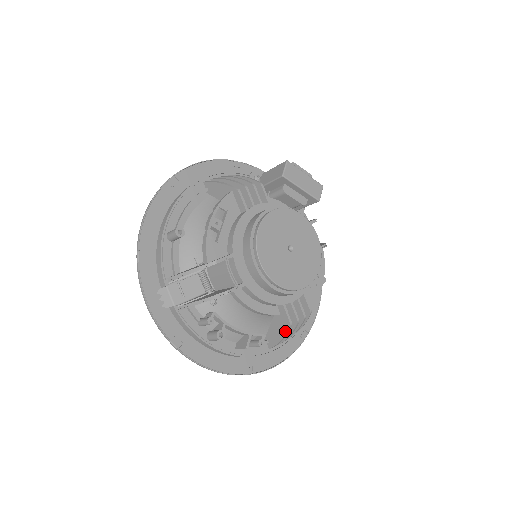
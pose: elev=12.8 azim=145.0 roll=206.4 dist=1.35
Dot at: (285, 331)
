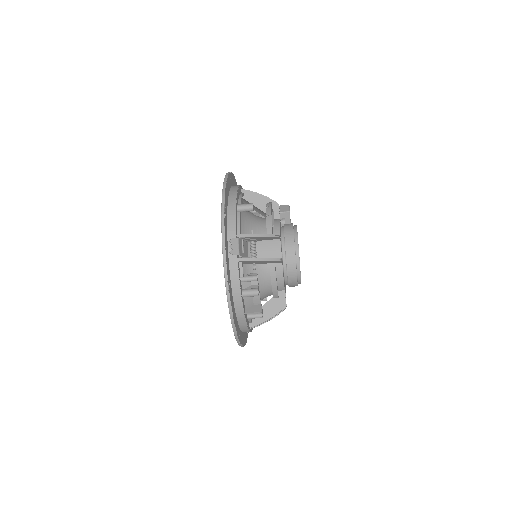
Dot at: (277, 312)
